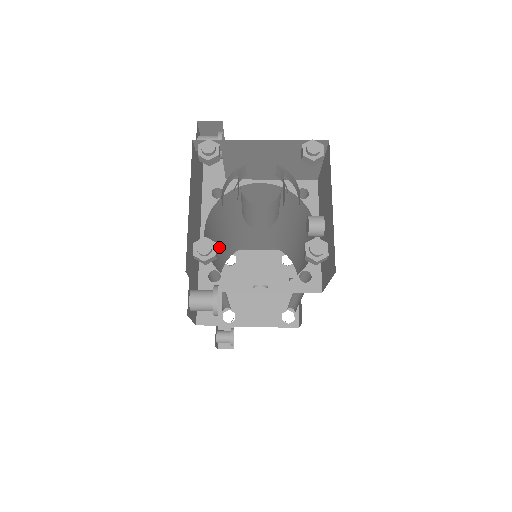
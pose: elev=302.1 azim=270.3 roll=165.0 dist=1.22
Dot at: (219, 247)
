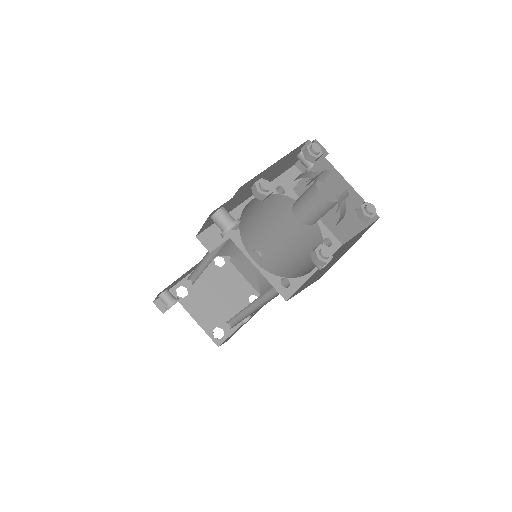
Dot at: occluded
